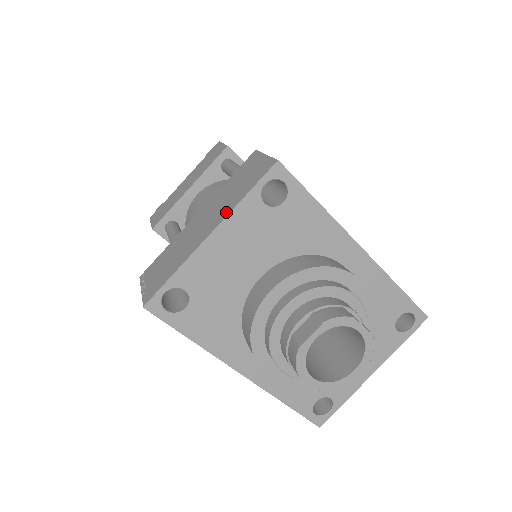
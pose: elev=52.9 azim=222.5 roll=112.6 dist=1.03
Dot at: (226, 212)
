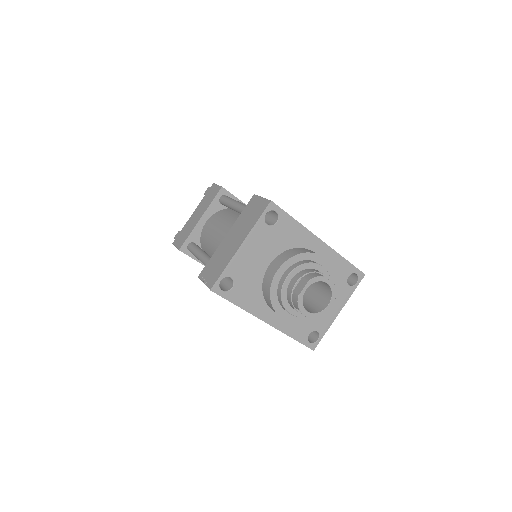
Dot at: (247, 232)
